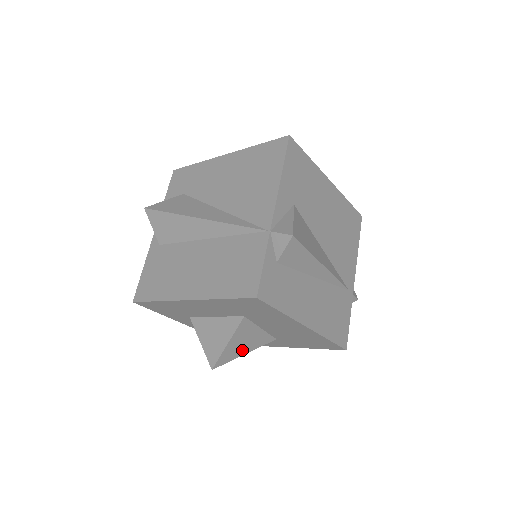
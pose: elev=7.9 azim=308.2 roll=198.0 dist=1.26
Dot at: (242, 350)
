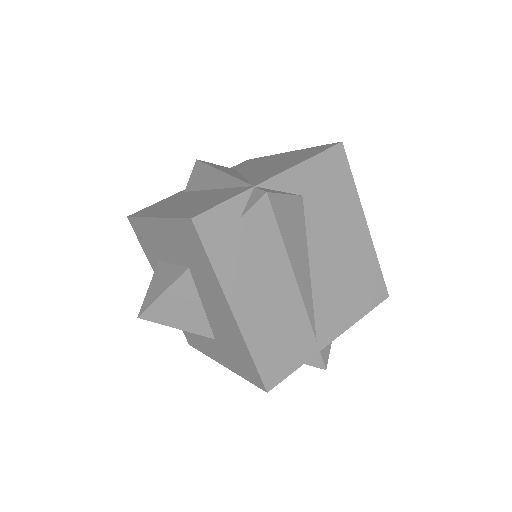
Dot at: (175, 319)
